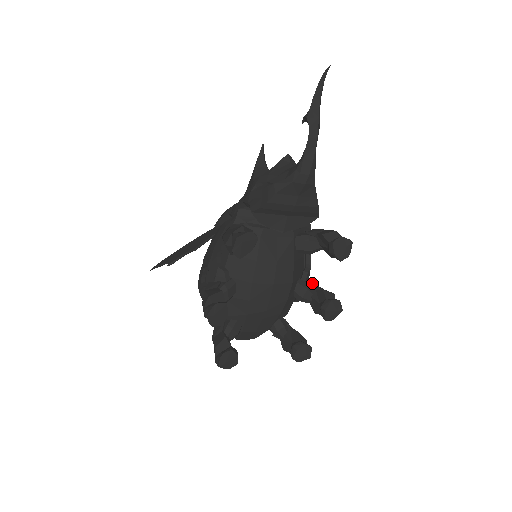
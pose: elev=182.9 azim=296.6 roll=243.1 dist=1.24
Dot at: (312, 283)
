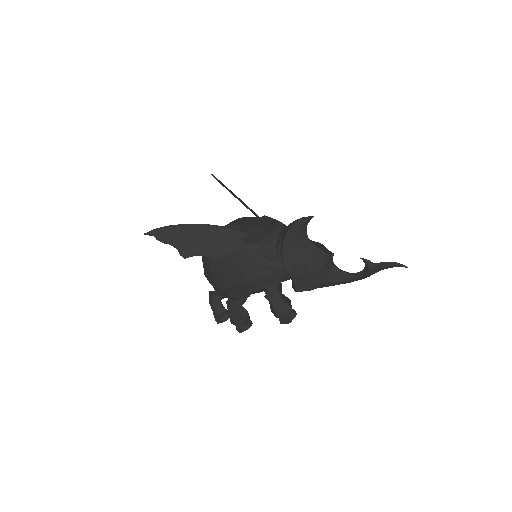
Dot at: occluded
